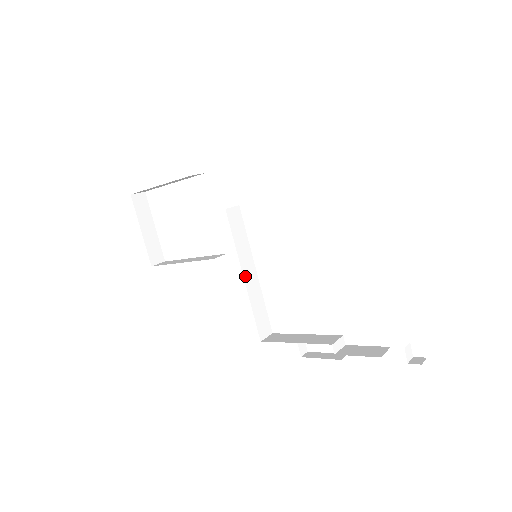
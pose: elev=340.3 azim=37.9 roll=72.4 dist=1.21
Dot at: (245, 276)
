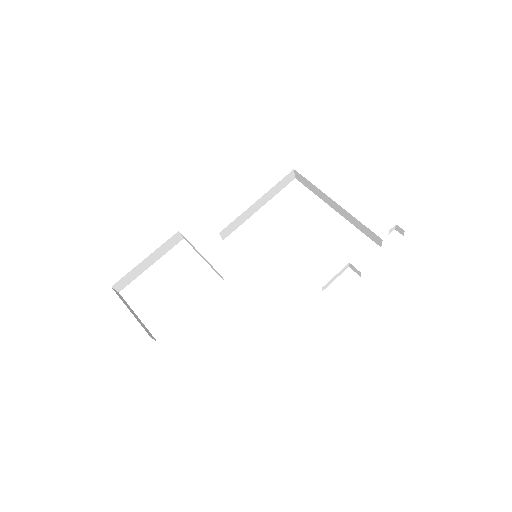
Dot at: occluded
